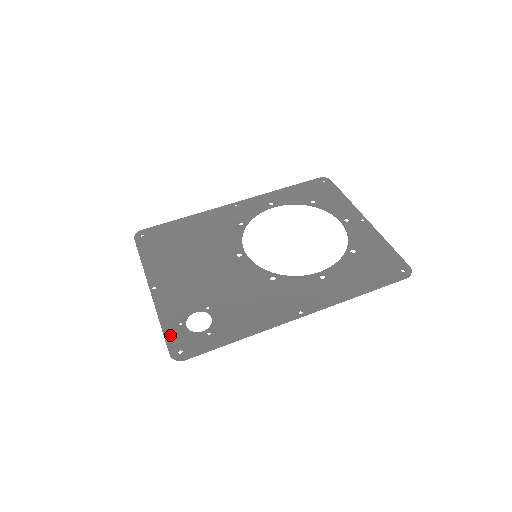
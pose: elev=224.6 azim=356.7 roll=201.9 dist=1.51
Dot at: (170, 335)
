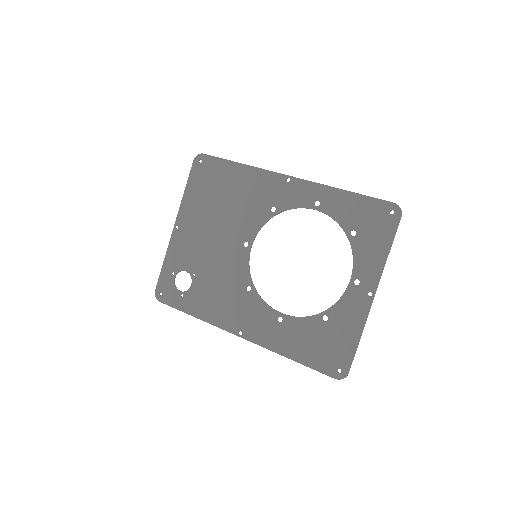
Dot at: (163, 277)
